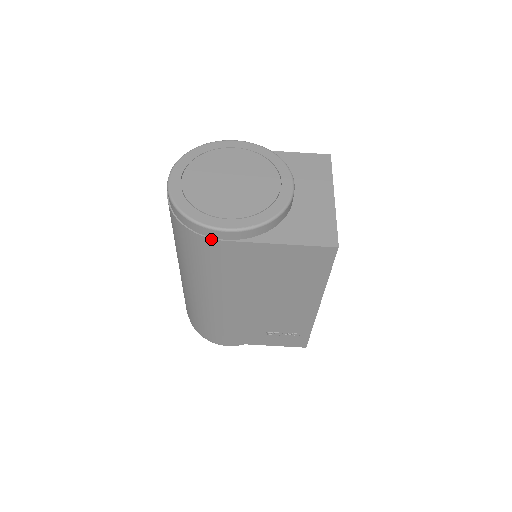
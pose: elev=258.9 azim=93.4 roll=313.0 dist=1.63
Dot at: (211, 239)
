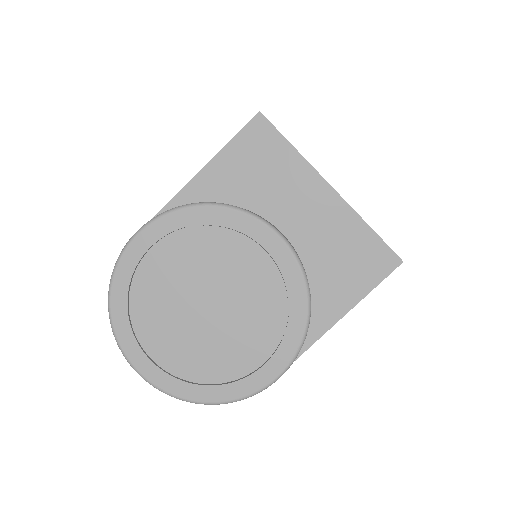
Dot at: occluded
